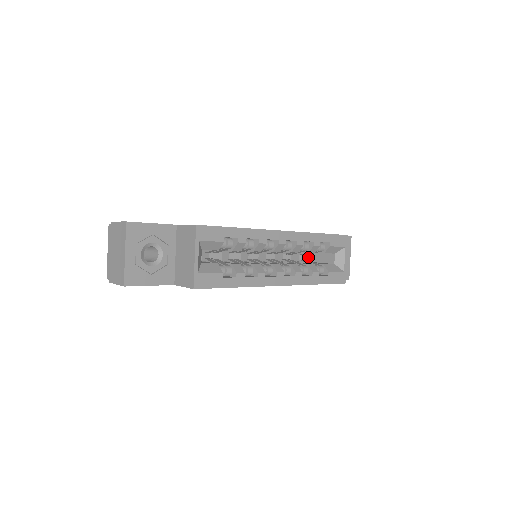
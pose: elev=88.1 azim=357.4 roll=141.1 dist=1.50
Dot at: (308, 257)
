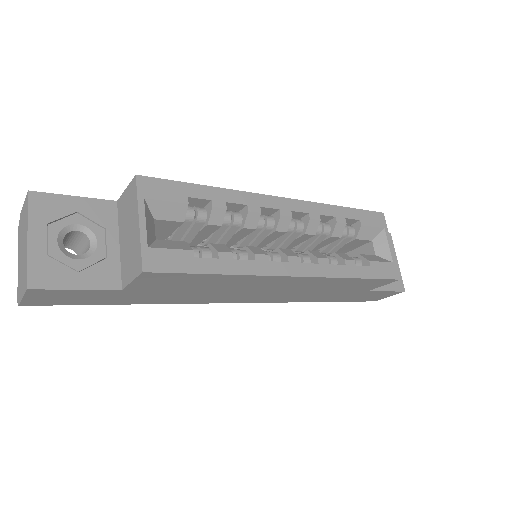
Dot at: occluded
